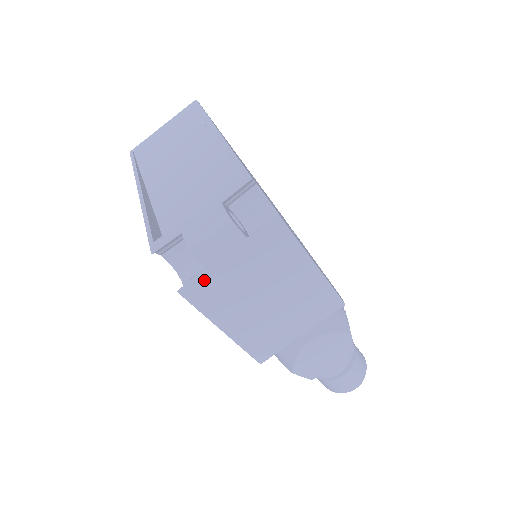
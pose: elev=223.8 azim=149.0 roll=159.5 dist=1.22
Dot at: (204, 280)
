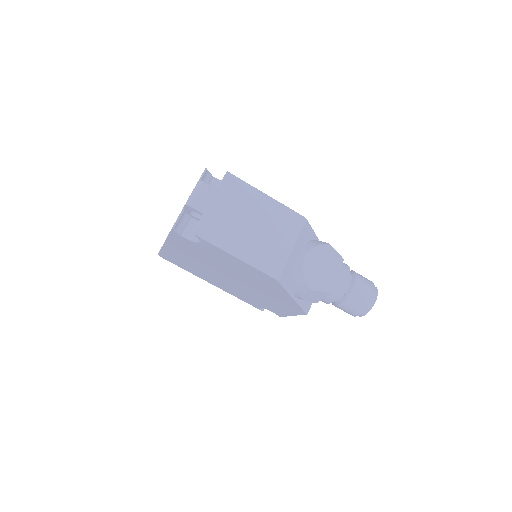
Dot at: (205, 221)
